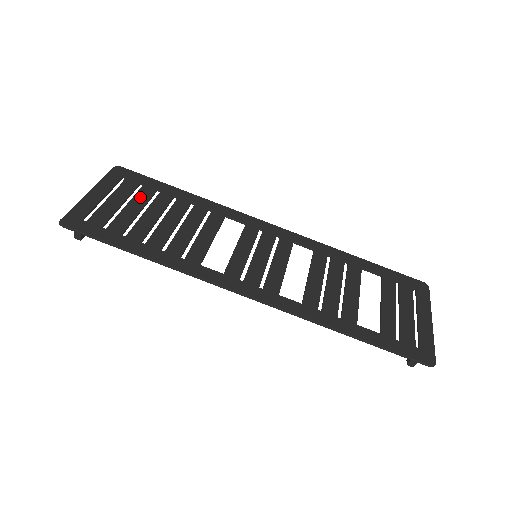
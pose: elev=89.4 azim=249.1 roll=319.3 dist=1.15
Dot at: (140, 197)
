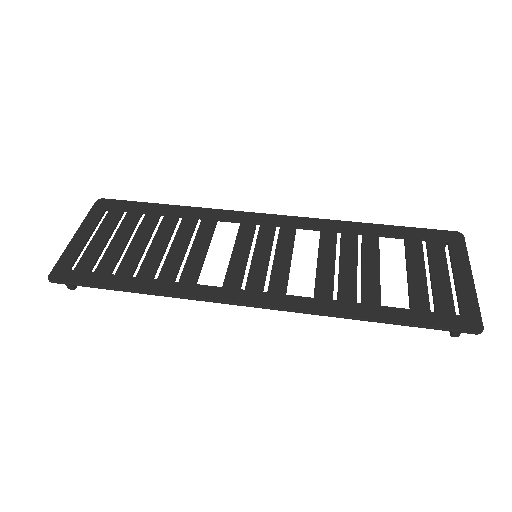
Dot at: (125, 226)
